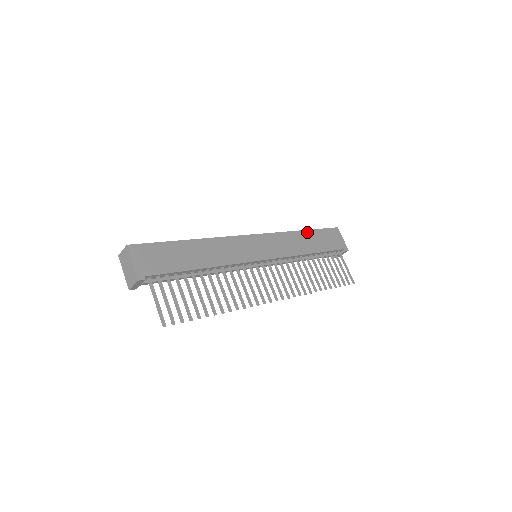
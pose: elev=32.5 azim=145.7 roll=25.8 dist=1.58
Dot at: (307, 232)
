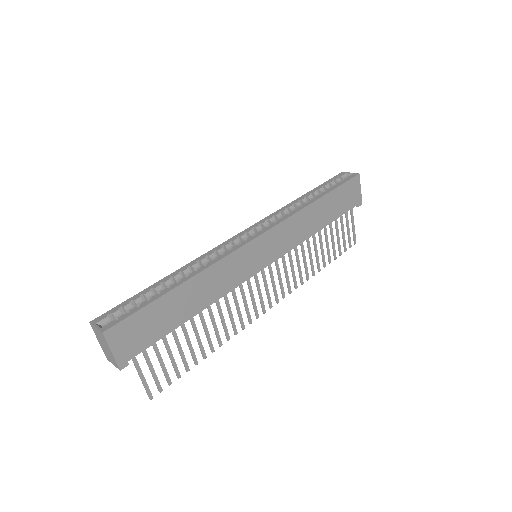
Dot at: (322, 200)
